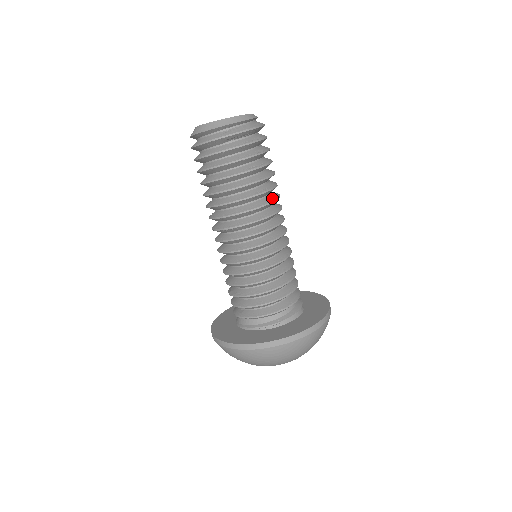
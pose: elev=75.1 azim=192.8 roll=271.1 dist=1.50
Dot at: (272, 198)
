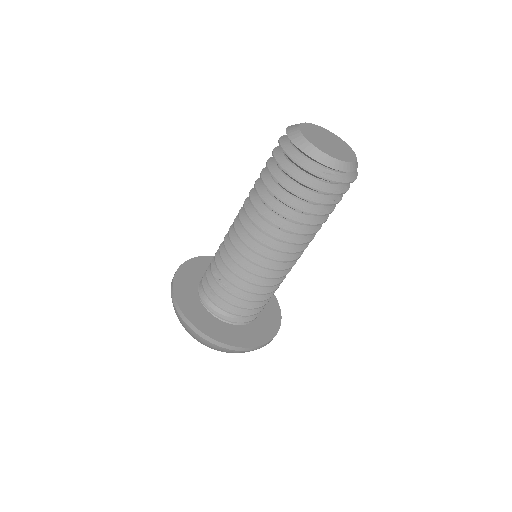
Dot at: (312, 235)
